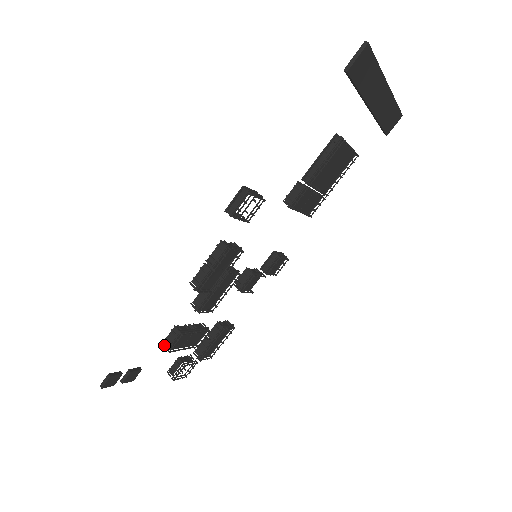
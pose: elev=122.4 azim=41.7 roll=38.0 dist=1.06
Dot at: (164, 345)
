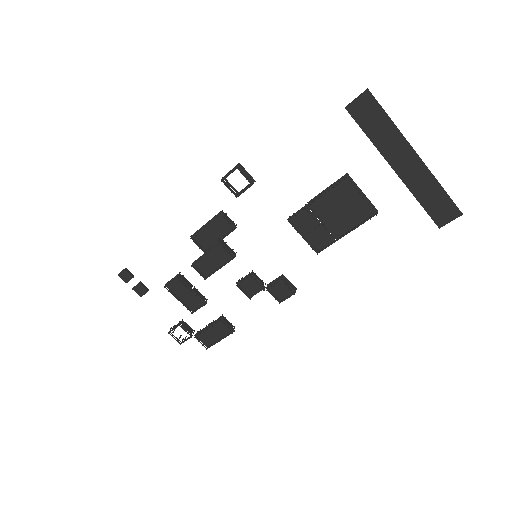
Dot at: (168, 282)
